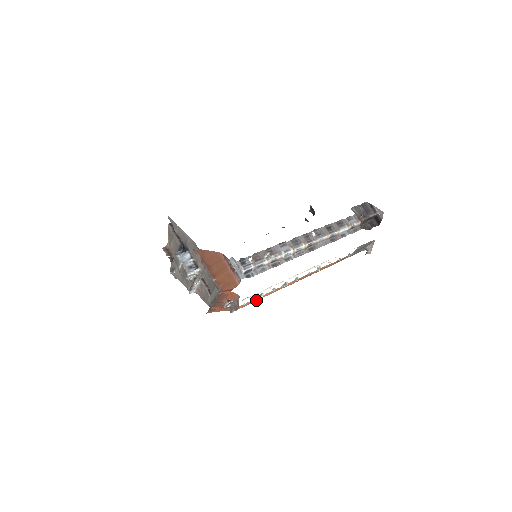
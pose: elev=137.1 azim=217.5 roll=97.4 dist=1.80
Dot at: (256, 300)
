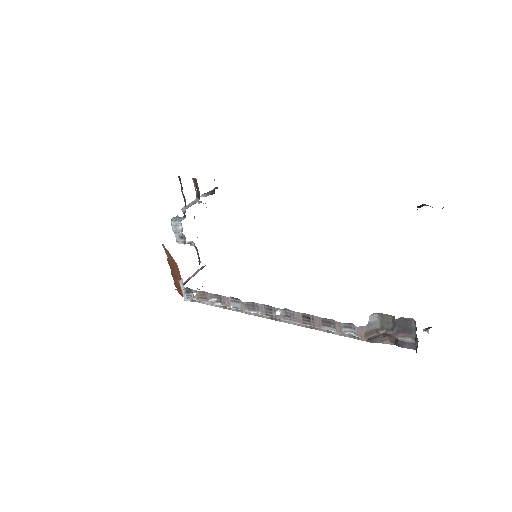
Dot at: occluded
